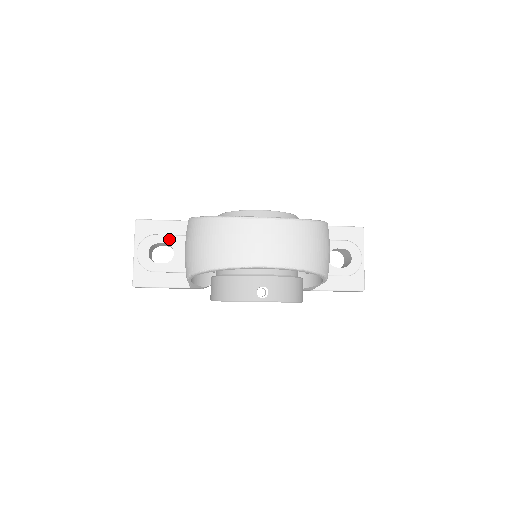
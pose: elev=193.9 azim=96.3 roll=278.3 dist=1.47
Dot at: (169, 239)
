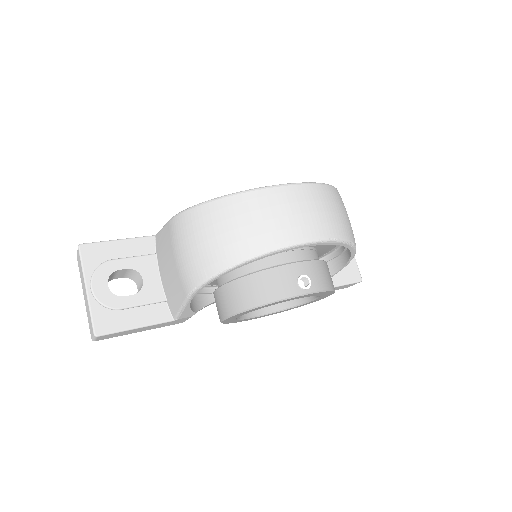
Dot at: (132, 262)
